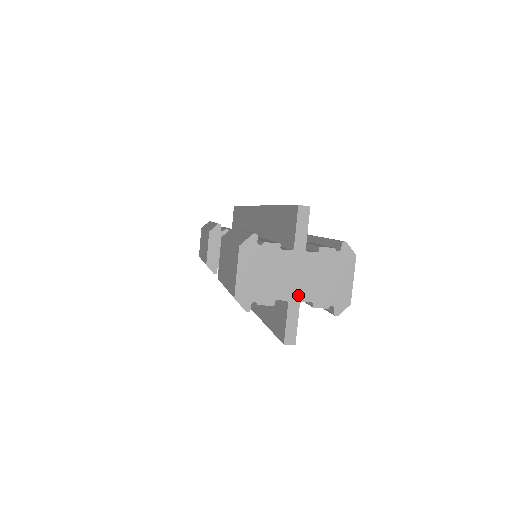
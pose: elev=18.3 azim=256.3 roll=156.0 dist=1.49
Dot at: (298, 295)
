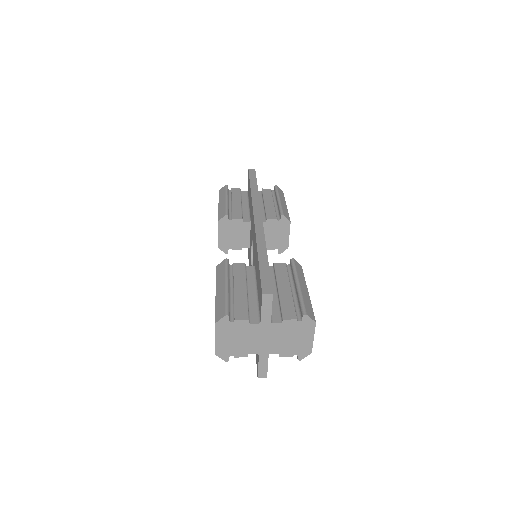
Dot at: (267, 350)
